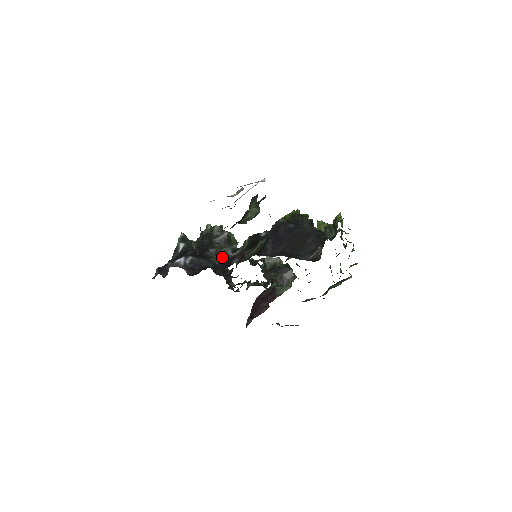
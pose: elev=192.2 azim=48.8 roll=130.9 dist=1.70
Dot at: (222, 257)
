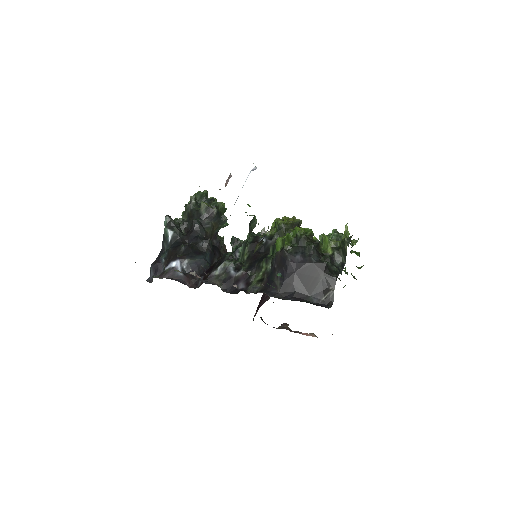
Dot at: (225, 278)
